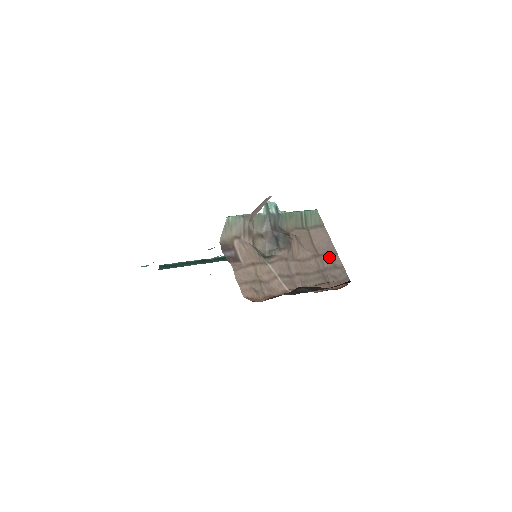
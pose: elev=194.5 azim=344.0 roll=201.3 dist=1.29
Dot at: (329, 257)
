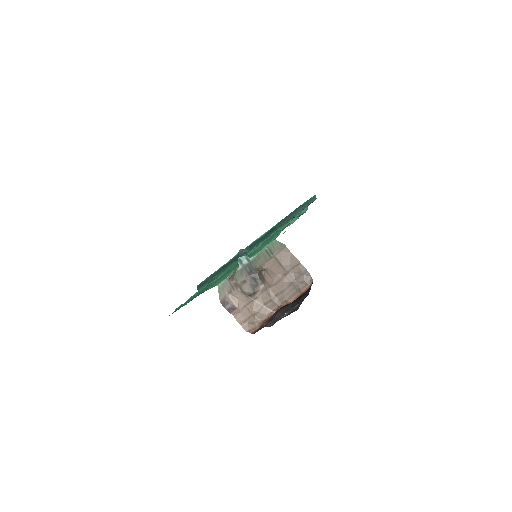
Dot at: (295, 270)
